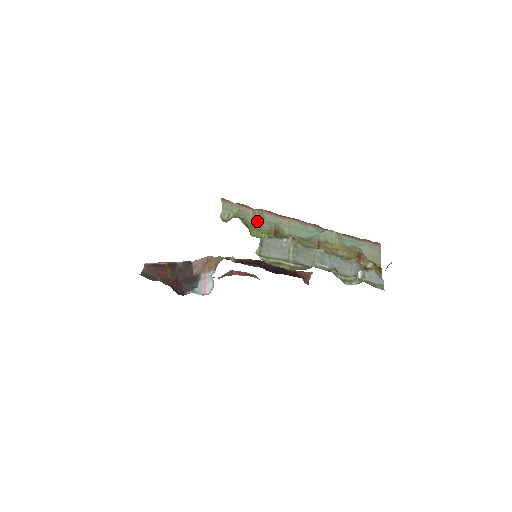
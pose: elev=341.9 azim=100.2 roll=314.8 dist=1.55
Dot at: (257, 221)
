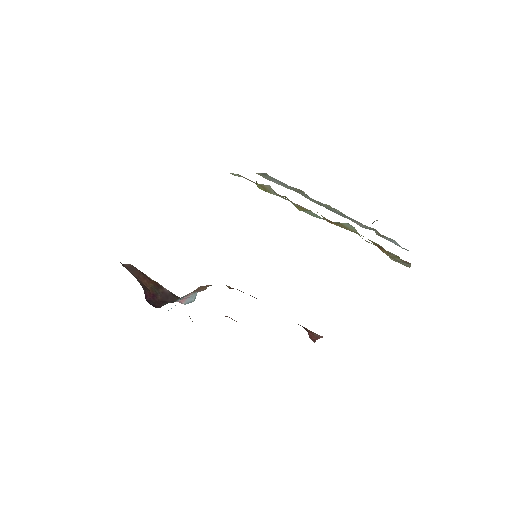
Dot at: (267, 186)
